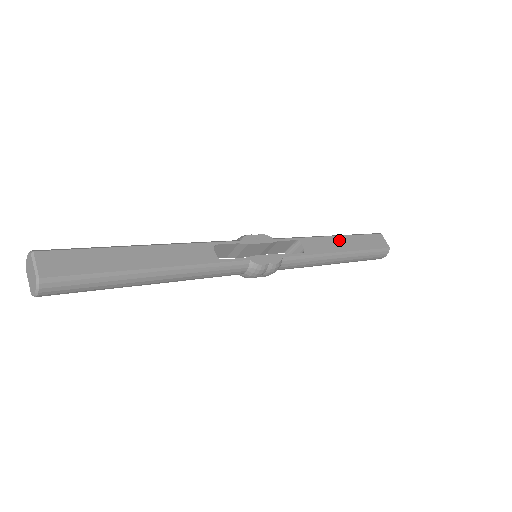
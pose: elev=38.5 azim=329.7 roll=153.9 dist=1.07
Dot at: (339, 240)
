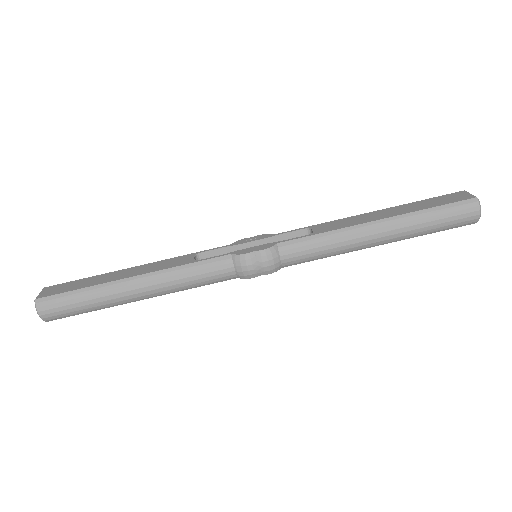
Dot at: (376, 213)
